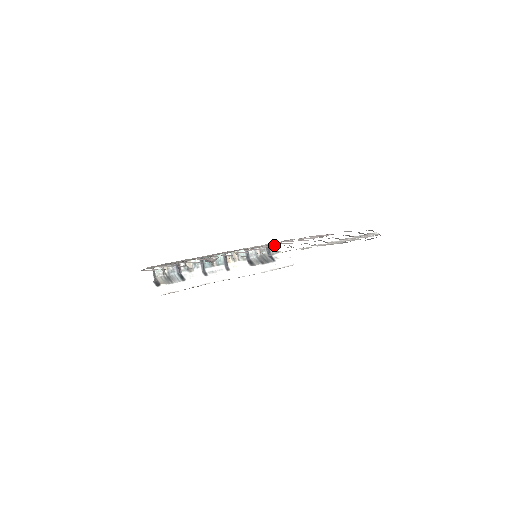
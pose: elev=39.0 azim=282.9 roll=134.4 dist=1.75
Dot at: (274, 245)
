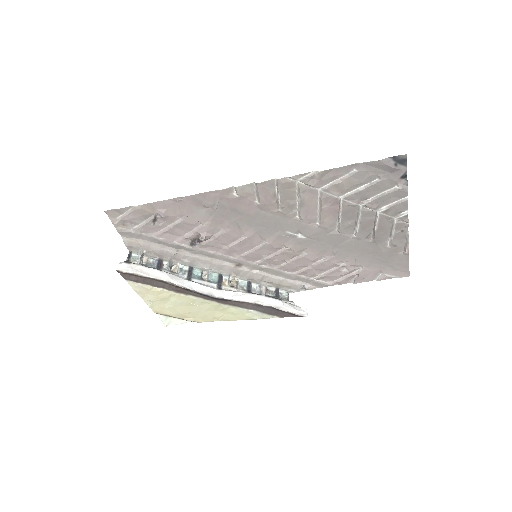
Dot at: (281, 249)
